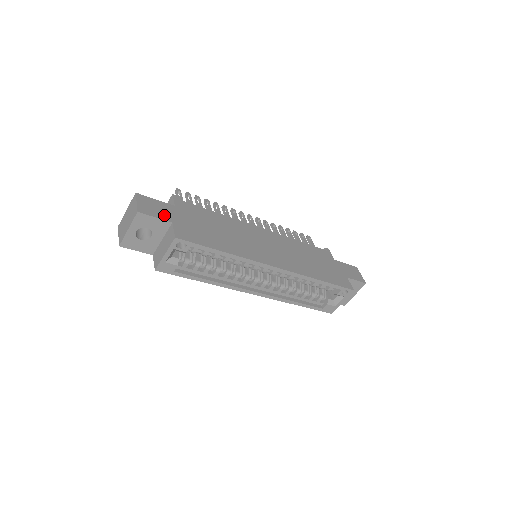
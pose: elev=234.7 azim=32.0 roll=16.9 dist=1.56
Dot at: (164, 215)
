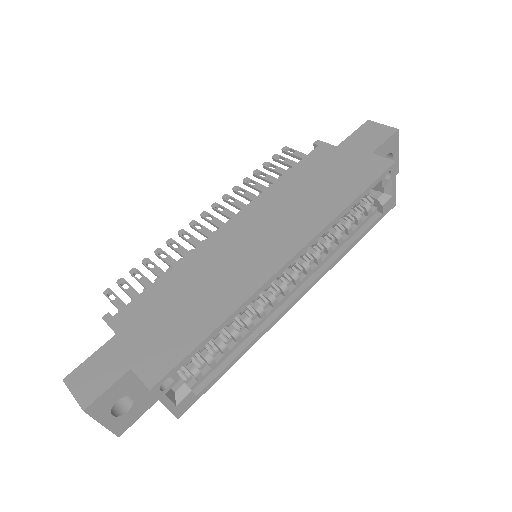
Dot at: (114, 370)
